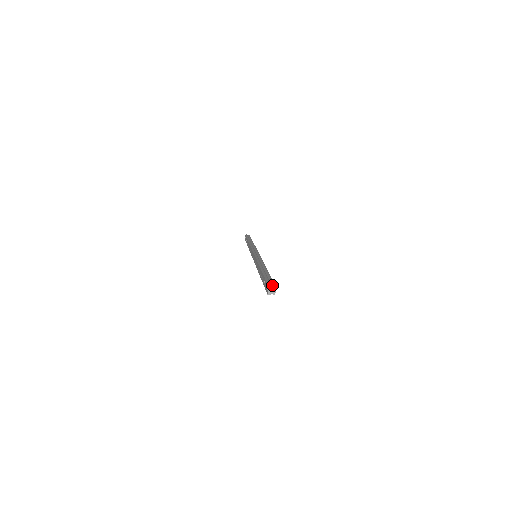
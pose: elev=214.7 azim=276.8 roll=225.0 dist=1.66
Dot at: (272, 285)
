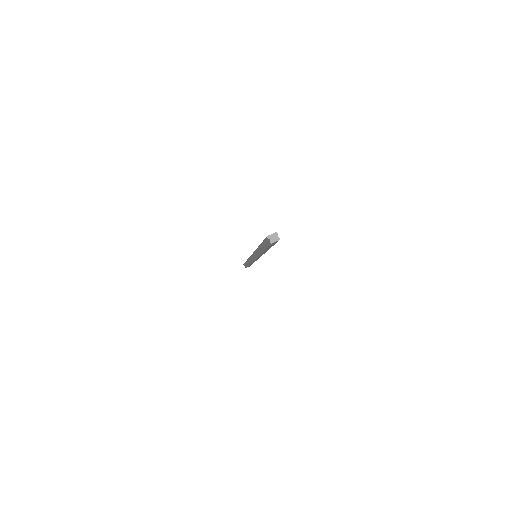
Dot at: (278, 237)
